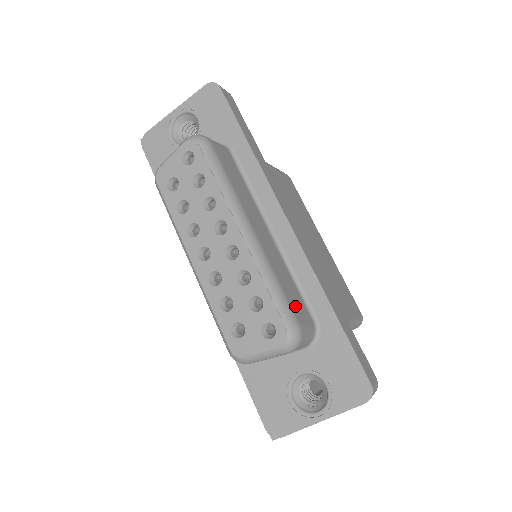
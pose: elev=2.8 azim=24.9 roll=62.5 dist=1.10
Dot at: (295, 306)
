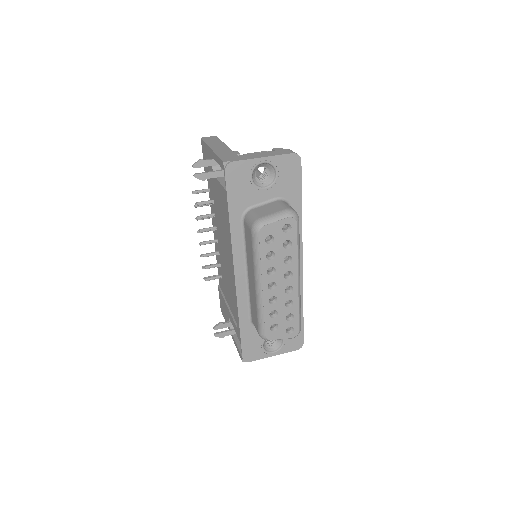
Dot at: occluded
